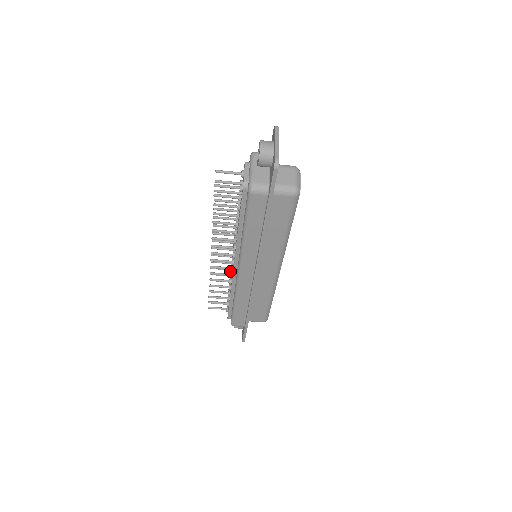
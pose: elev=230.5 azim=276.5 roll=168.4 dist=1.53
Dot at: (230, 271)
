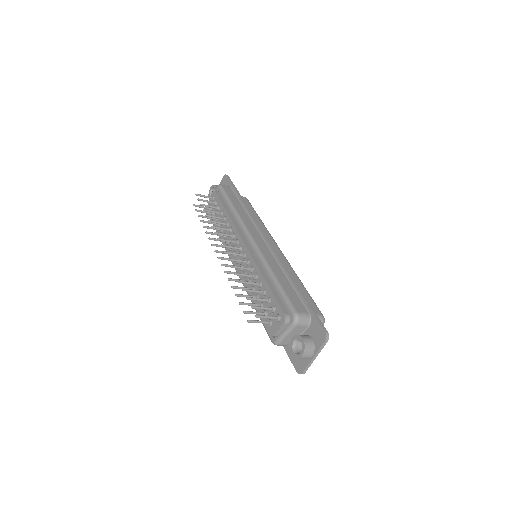
Dot at: (228, 231)
